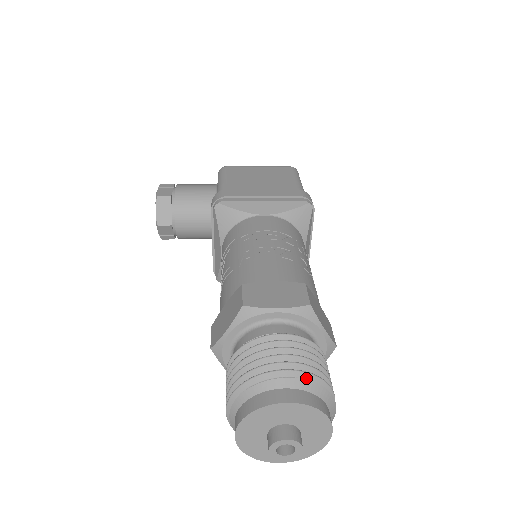
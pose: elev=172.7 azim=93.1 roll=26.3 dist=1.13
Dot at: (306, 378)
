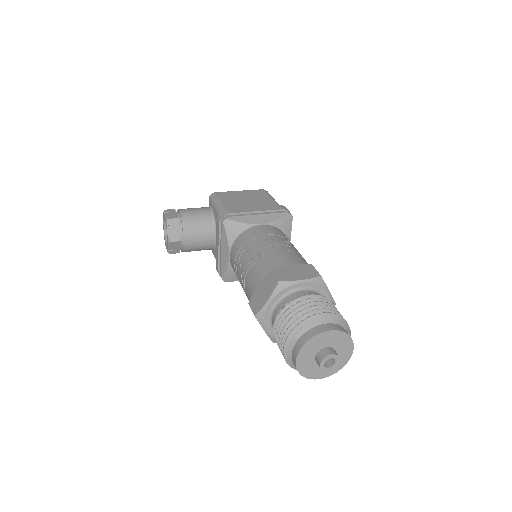
Dot at: (334, 317)
